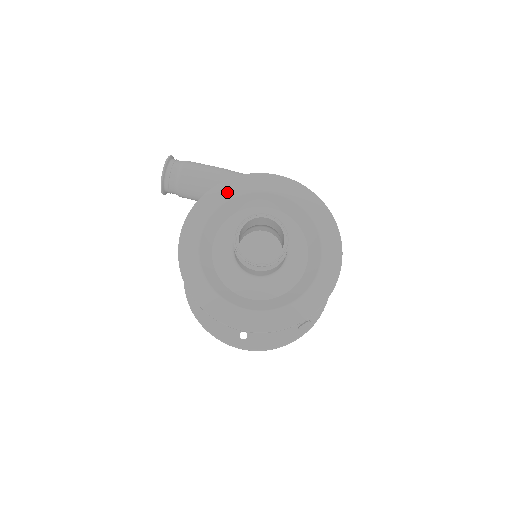
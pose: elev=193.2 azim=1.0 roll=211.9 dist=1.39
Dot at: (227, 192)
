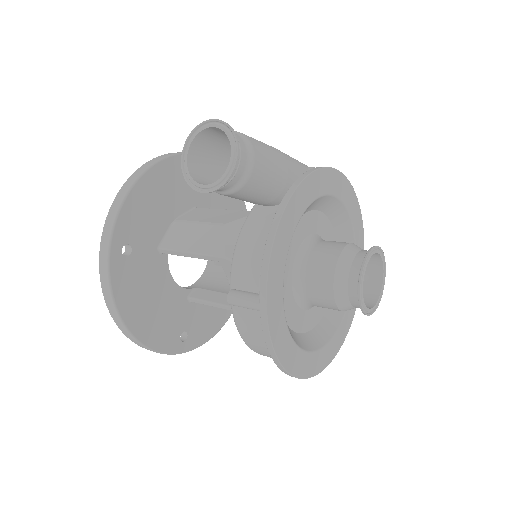
Dot at: (304, 200)
